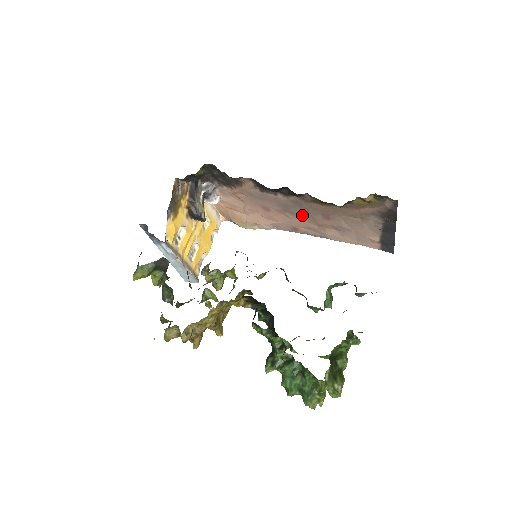
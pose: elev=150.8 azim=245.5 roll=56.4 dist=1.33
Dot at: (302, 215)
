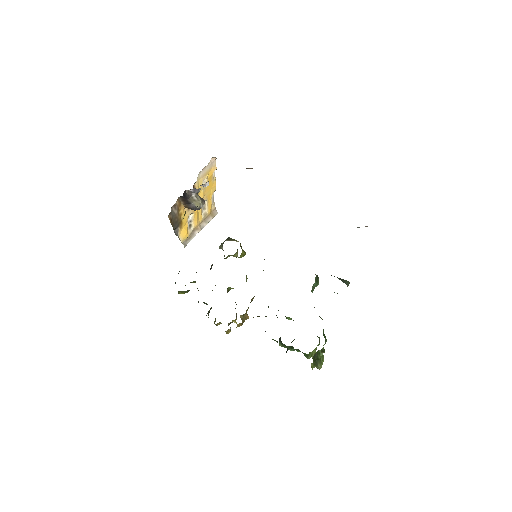
Dot at: occluded
